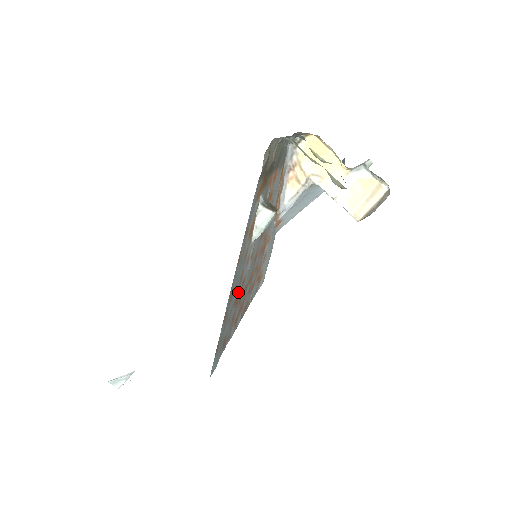
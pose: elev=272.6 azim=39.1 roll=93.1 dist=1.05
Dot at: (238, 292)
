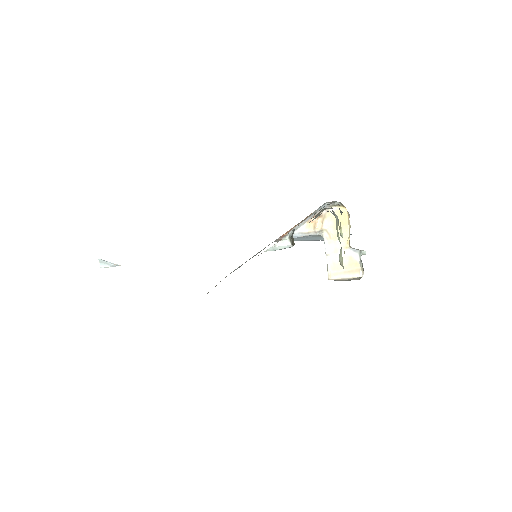
Dot at: occluded
